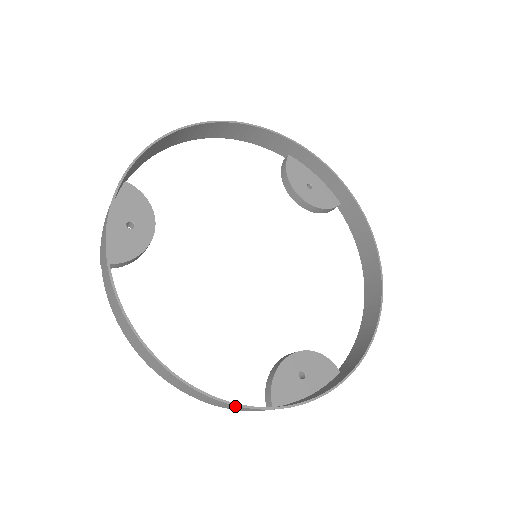
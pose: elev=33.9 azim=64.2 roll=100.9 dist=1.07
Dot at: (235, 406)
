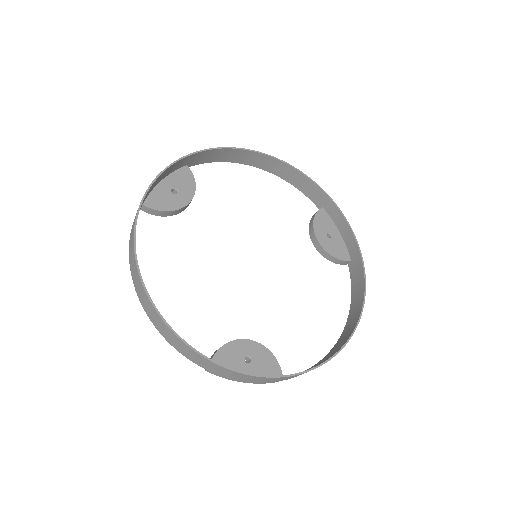
Dot at: (177, 338)
